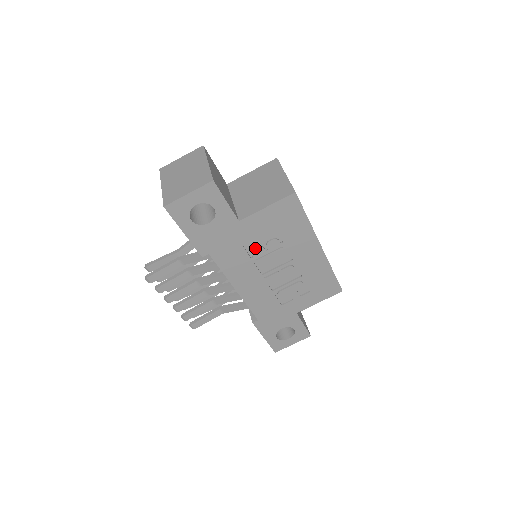
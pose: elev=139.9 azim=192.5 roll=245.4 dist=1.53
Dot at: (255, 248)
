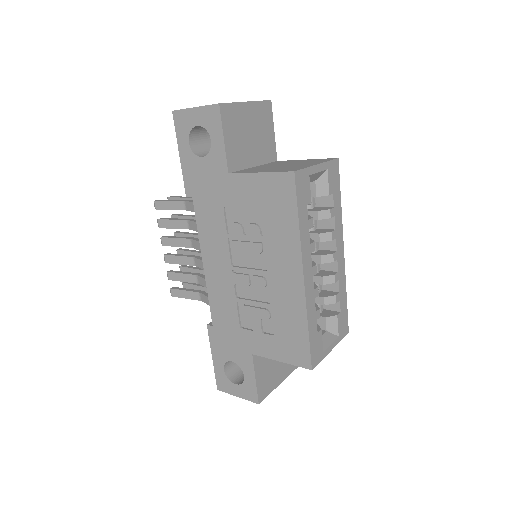
Dot at: (234, 222)
